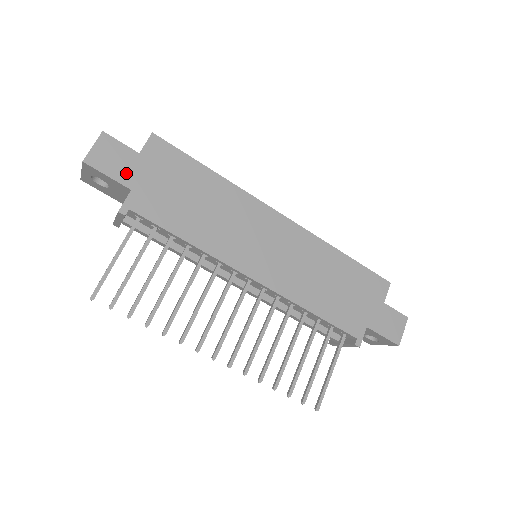
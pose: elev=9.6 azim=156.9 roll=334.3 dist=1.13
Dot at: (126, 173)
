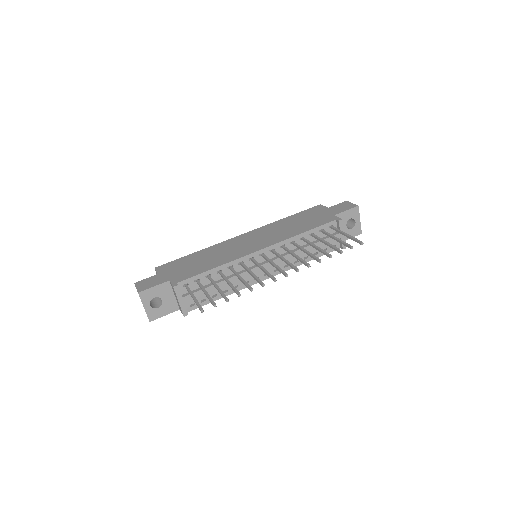
Dot at: (160, 280)
